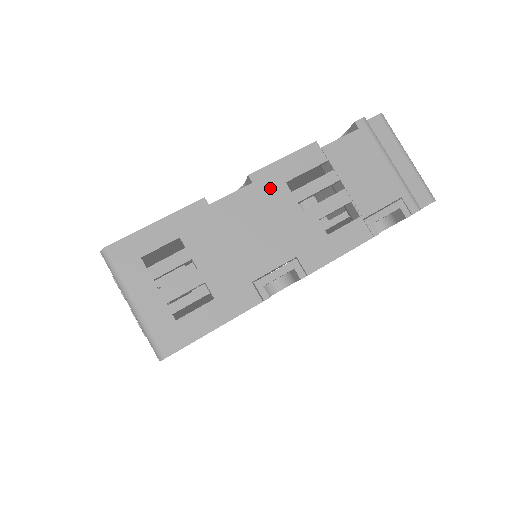
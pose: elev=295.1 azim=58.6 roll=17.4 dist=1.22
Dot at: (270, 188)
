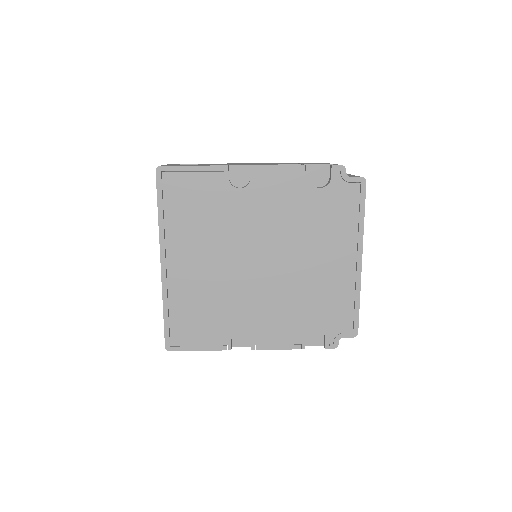
Dot at: occluded
